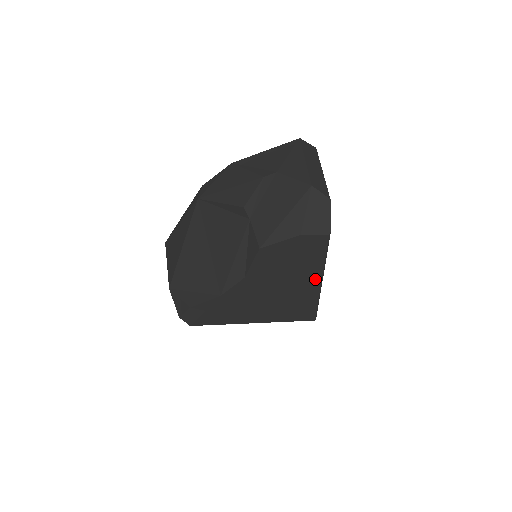
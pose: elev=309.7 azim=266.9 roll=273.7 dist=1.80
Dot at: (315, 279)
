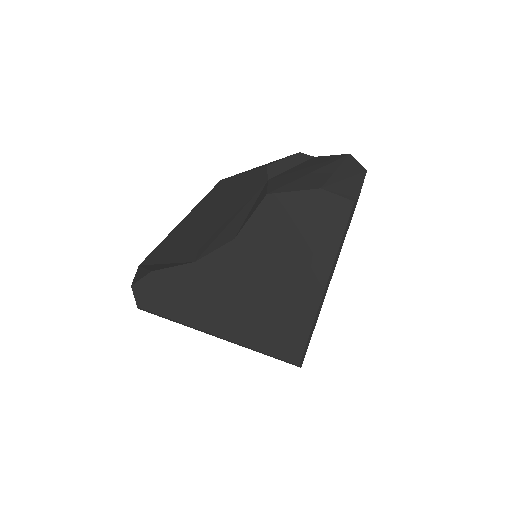
Dot at: (319, 277)
